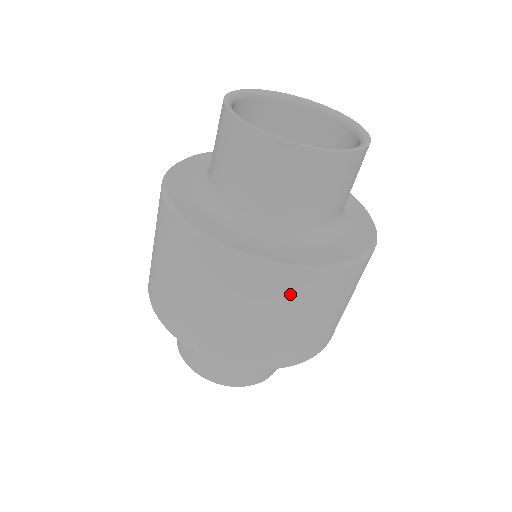
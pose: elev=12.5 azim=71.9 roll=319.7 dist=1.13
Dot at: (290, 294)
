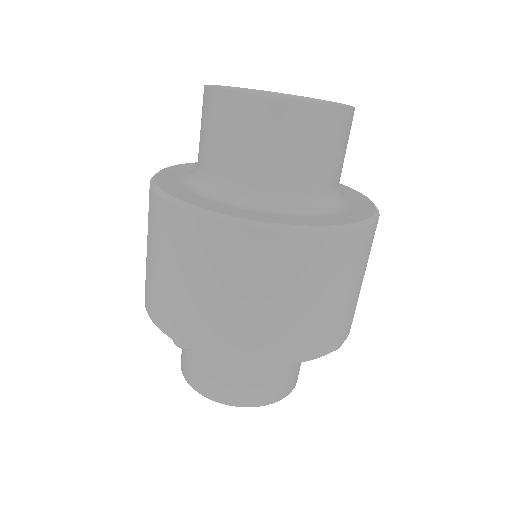
Dot at: (282, 261)
